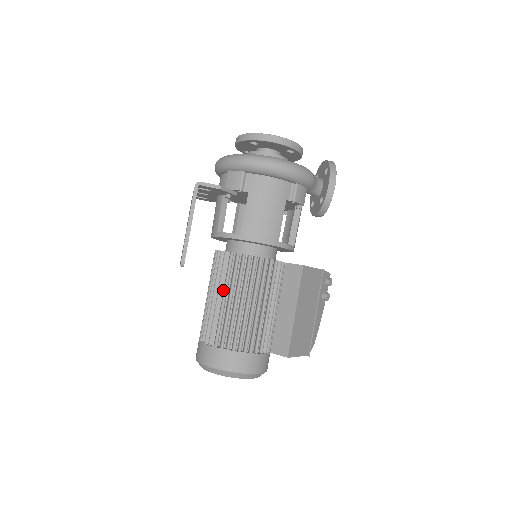
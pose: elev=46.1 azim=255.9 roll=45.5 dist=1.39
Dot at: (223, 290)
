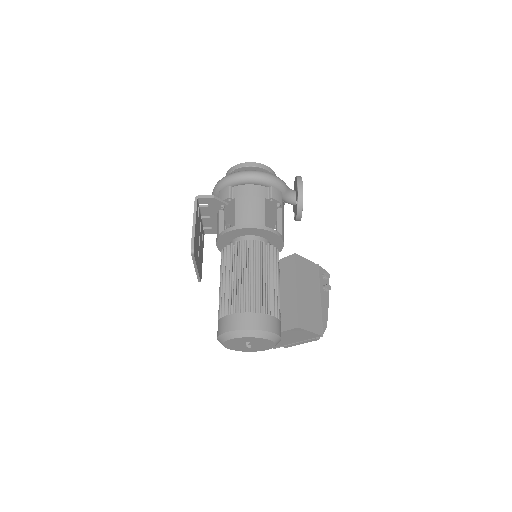
Dot at: (229, 272)
